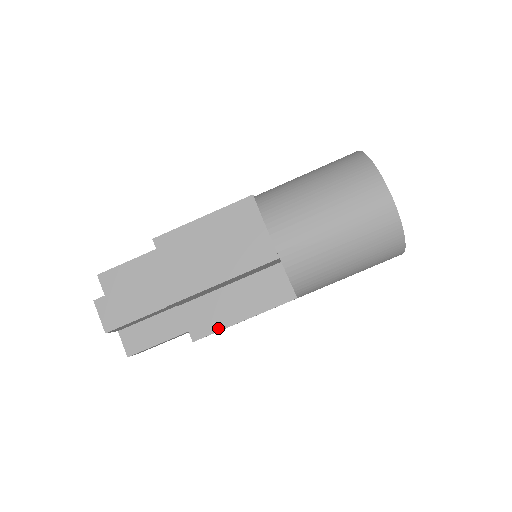
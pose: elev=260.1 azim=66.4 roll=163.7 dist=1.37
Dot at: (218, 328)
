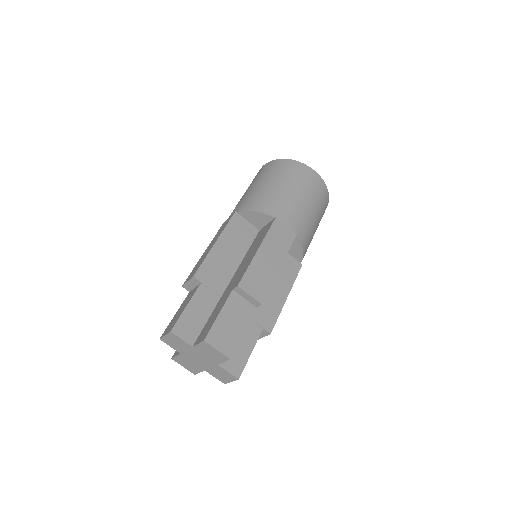
Dot at: (247, 267)
